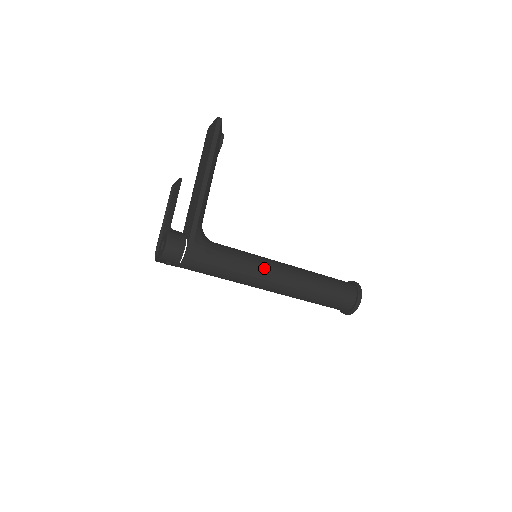
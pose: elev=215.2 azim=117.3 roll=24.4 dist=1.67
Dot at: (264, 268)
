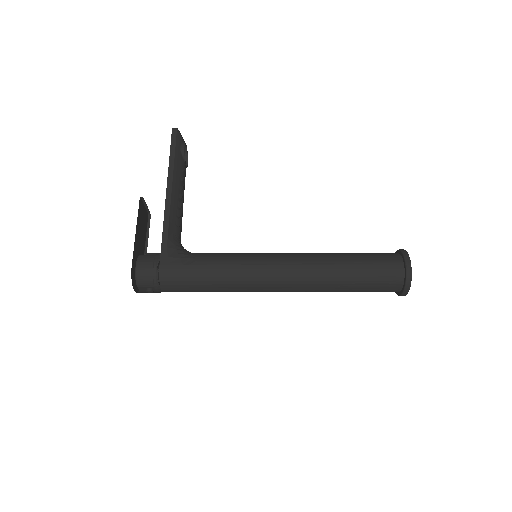
Dot at: (260, 263)
